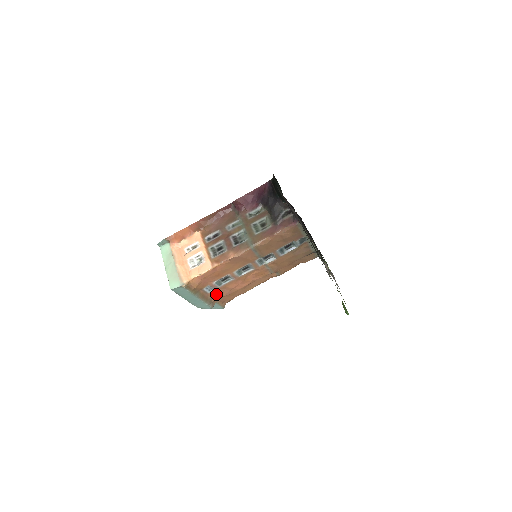
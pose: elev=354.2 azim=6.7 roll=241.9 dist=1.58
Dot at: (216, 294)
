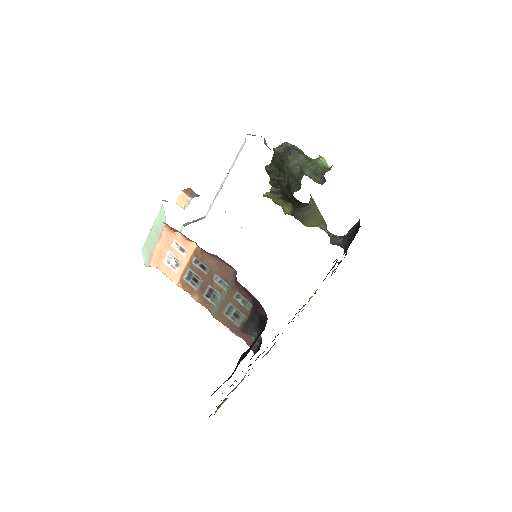
Dot at: occluded
